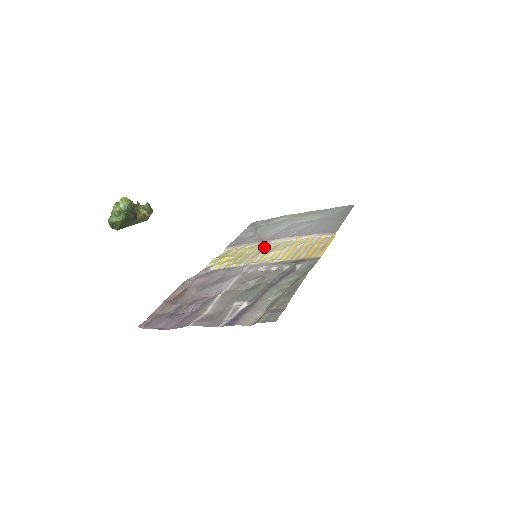
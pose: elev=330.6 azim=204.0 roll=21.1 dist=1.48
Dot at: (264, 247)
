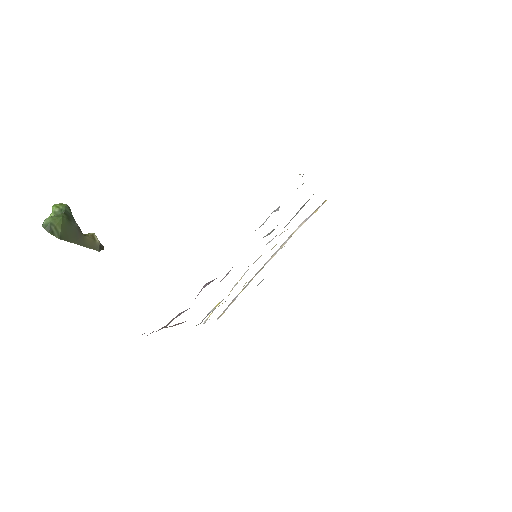
Dot at: occluded
